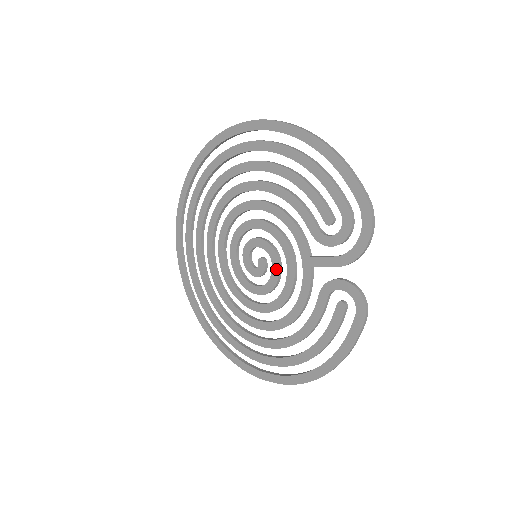
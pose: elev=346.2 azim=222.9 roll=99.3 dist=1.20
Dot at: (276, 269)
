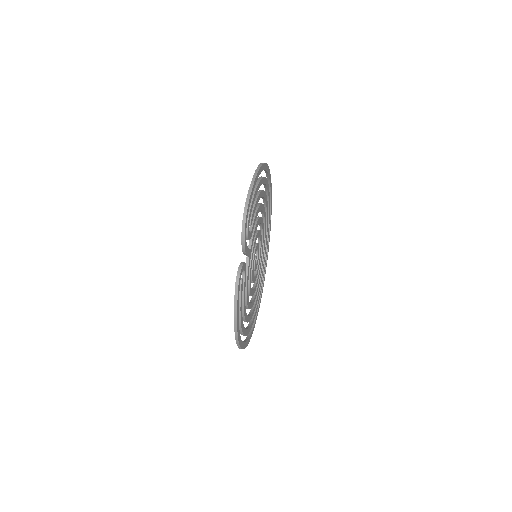
Dot at: occluded
